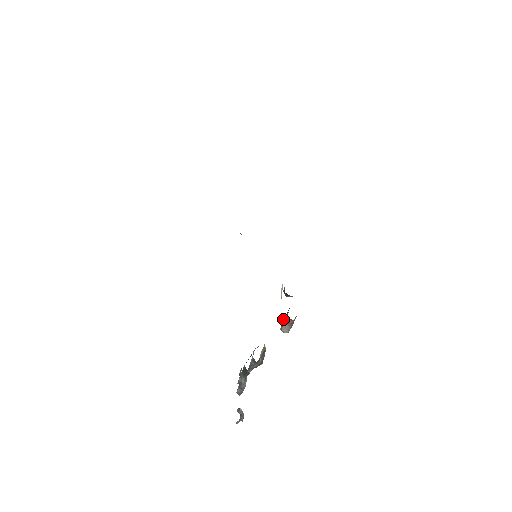
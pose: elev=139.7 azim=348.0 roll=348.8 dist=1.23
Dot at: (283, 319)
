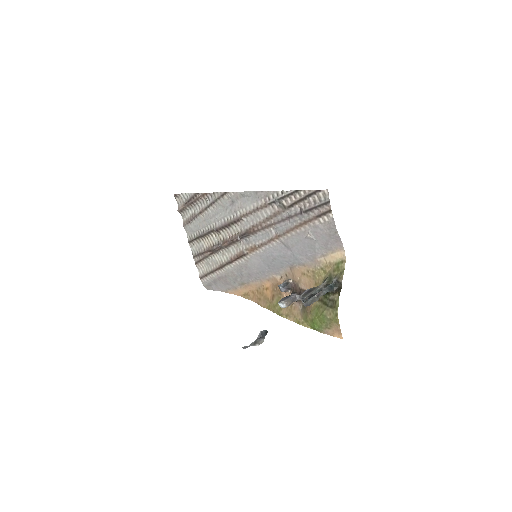
Dot at: (282, 298)
